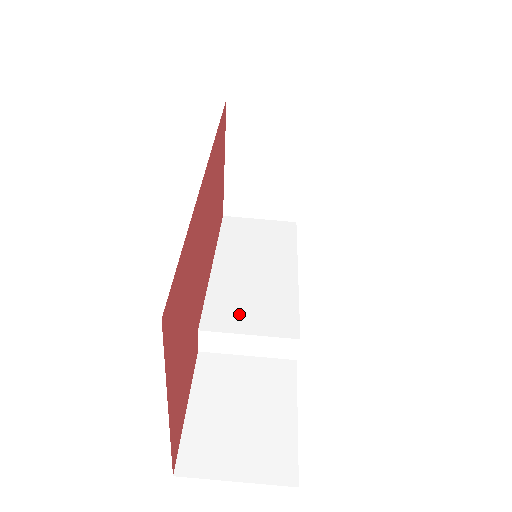
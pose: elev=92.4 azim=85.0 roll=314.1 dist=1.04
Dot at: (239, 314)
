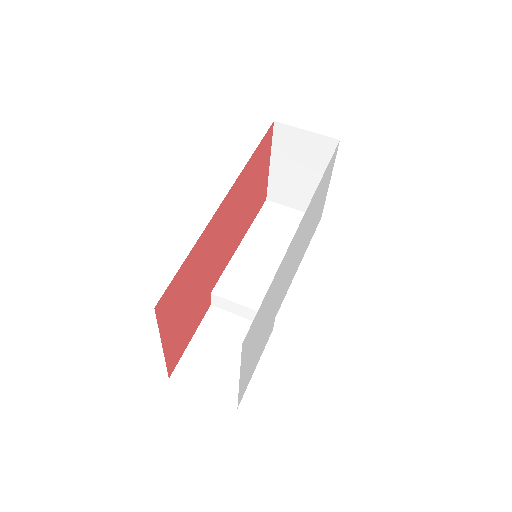
Dot at: (242, 288)
